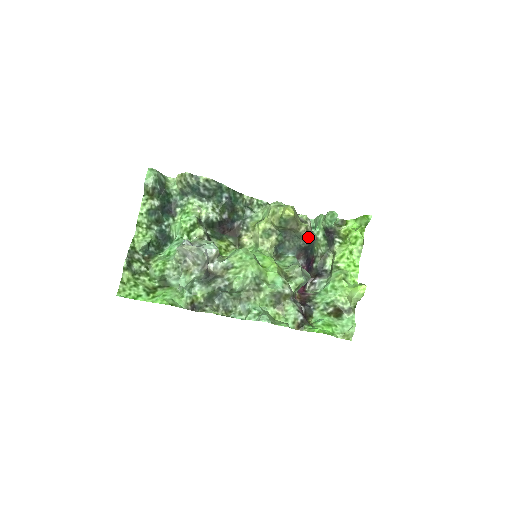
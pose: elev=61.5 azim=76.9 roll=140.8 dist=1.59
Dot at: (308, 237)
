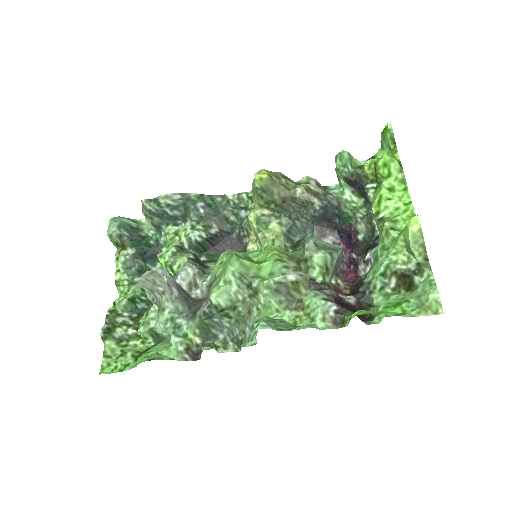
Dot at: (314, 198)
